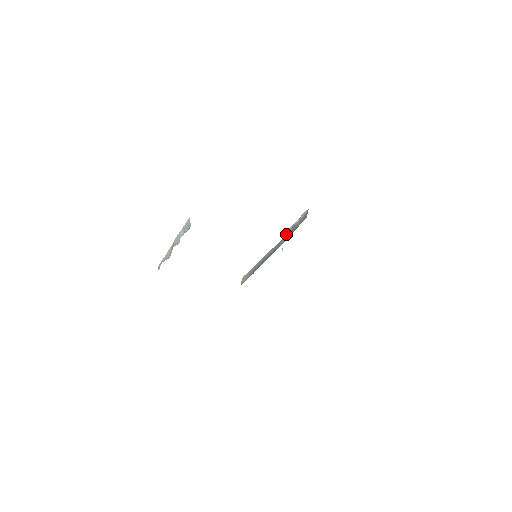
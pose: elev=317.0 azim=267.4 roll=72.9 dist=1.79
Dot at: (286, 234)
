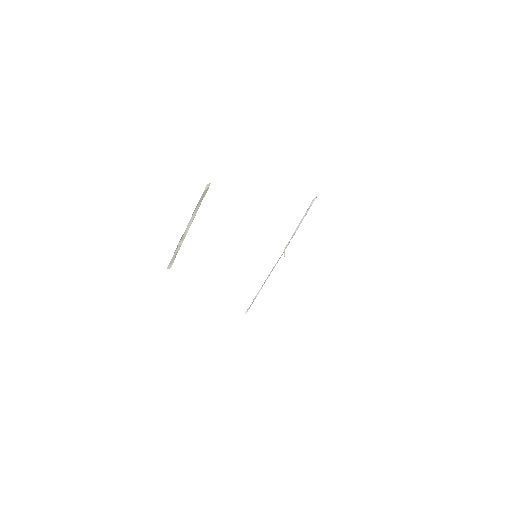
Dot at: occluded
